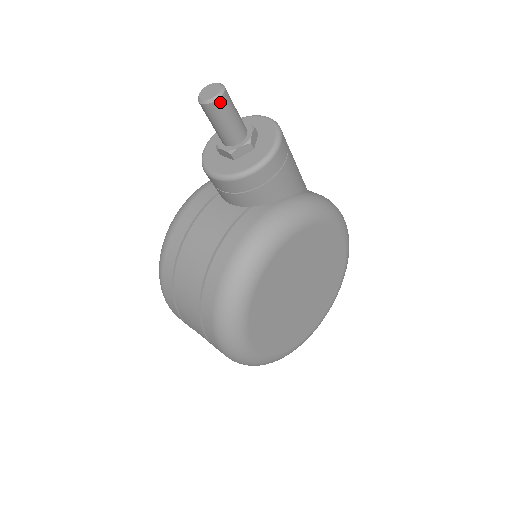
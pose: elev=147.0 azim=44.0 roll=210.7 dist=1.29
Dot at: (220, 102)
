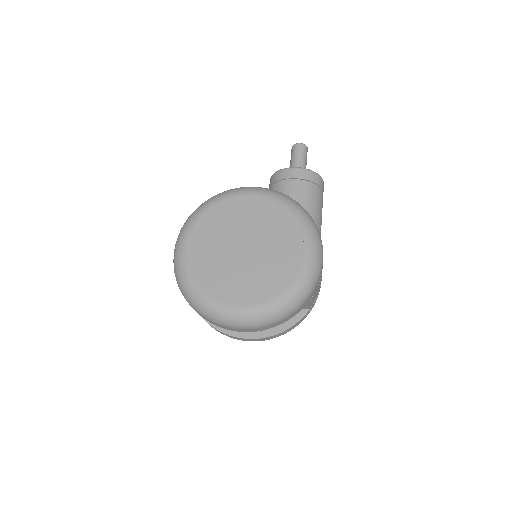
Dot at: (297, 146)
